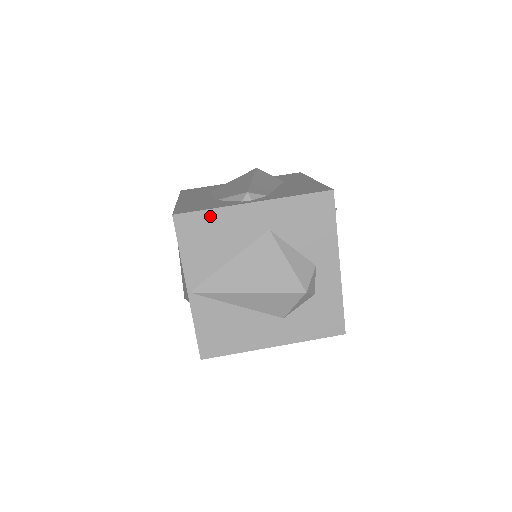
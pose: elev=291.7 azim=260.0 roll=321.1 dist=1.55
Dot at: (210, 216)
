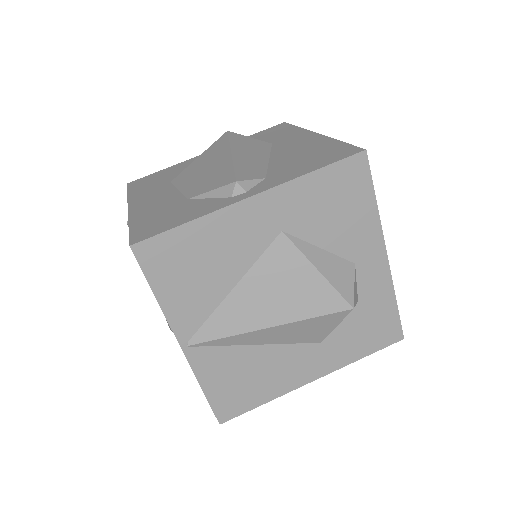
Dot at: (189, 233)
